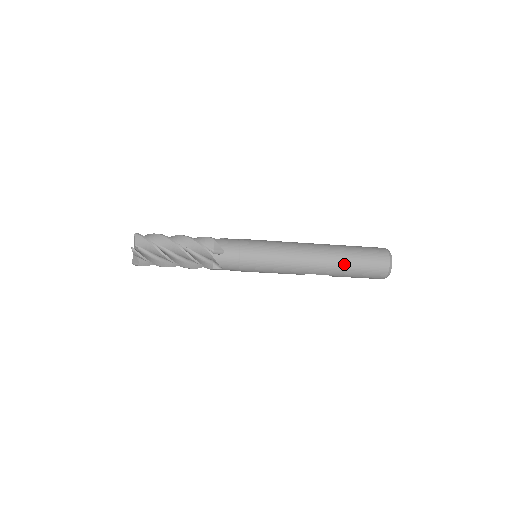
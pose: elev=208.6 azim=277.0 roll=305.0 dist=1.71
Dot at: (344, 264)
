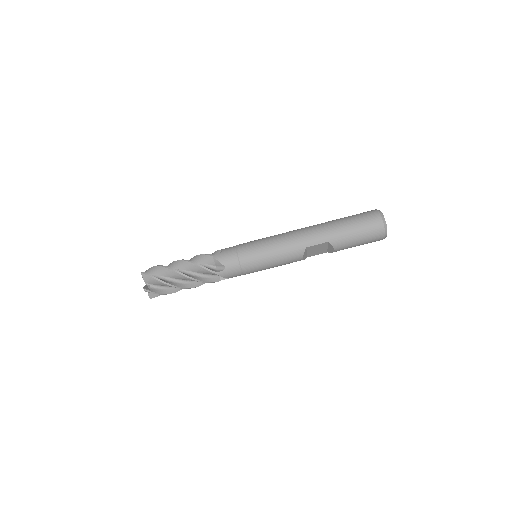
Dot at: (335, 225)
